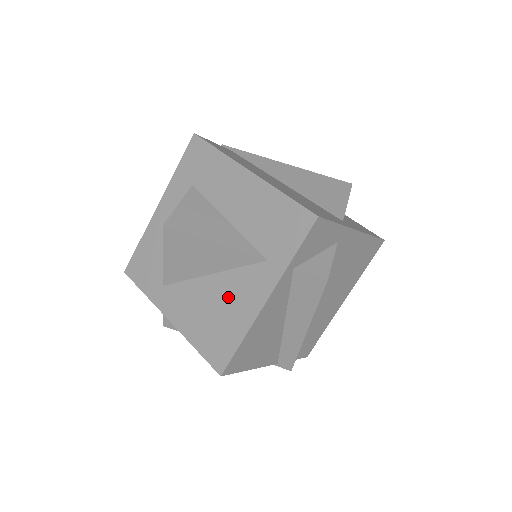
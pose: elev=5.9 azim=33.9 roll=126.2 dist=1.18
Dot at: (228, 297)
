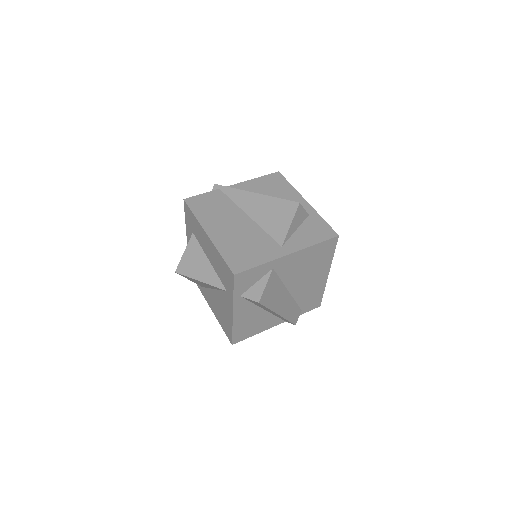
Dot at: (222, 305)
